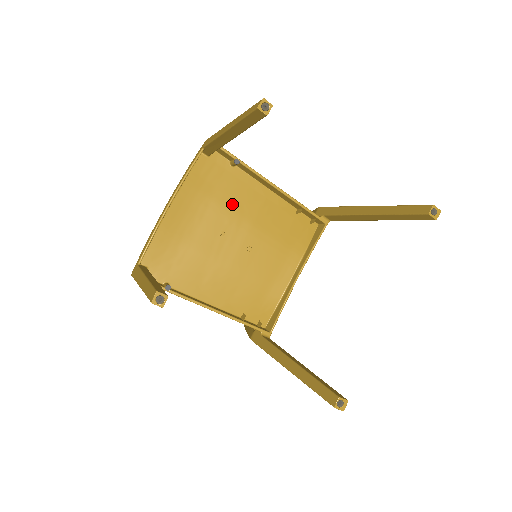
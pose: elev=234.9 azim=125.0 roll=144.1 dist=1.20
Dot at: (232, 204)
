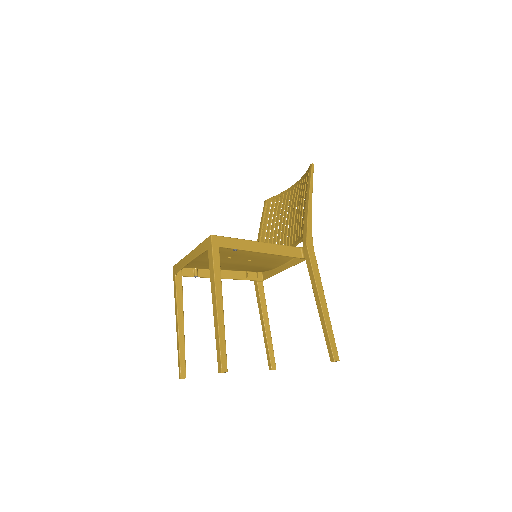
Dot at: (235, 251)
